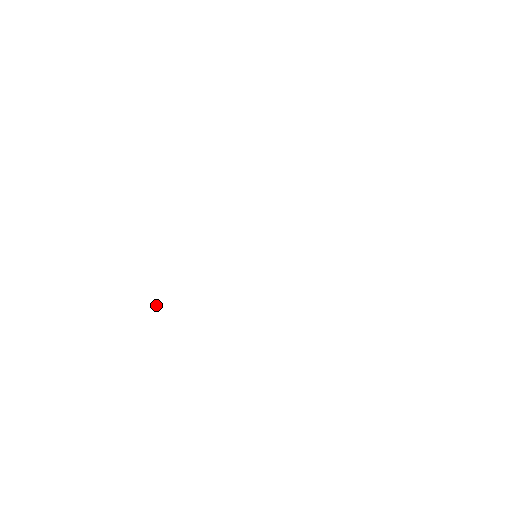
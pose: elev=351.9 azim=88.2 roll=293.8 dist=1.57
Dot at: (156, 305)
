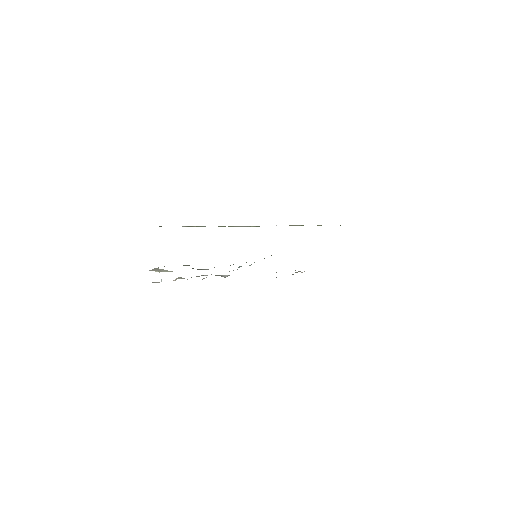
Dot at: (161, 281)
